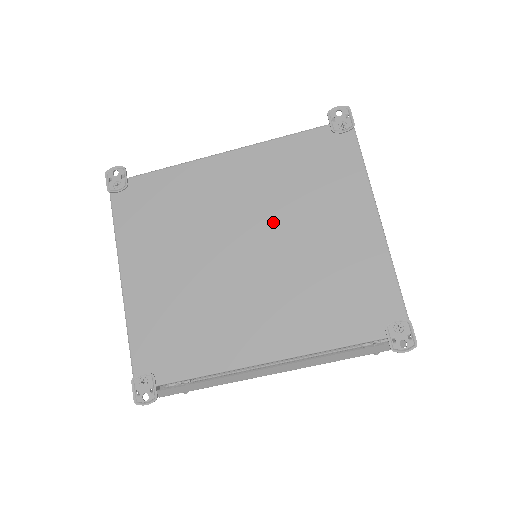
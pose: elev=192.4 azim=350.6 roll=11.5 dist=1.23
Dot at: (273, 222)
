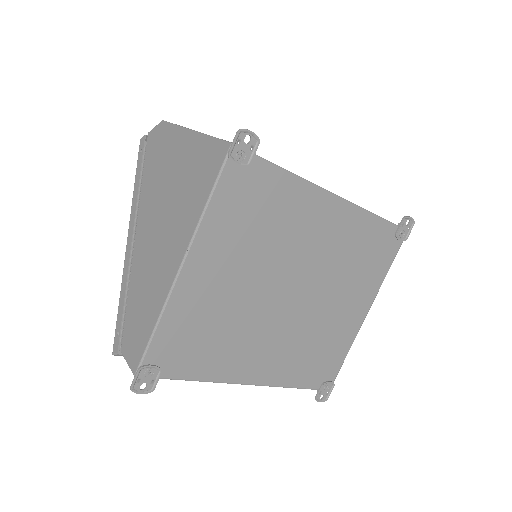
Dot at: (321, 281)
